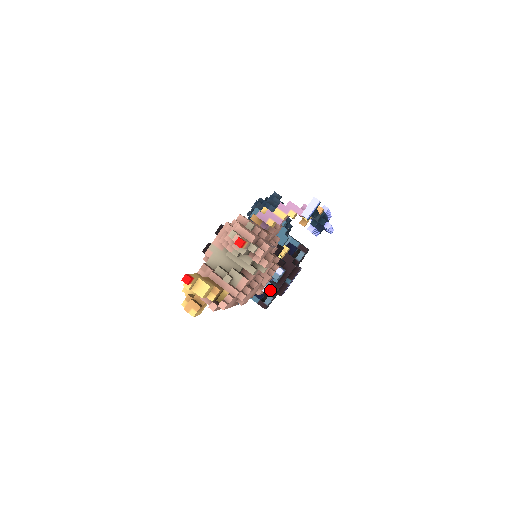
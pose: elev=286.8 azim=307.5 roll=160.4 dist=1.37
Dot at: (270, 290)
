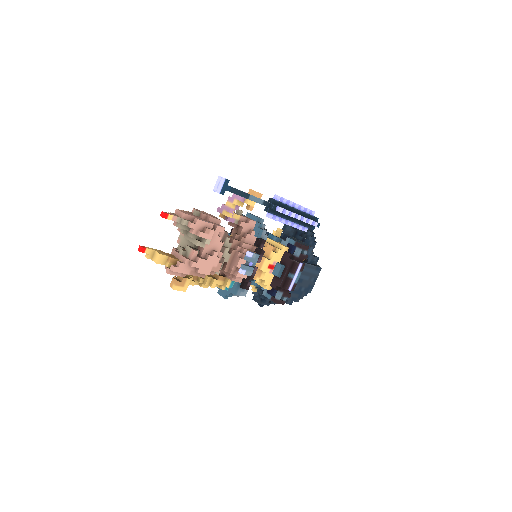
Dot at: (247, 272)
